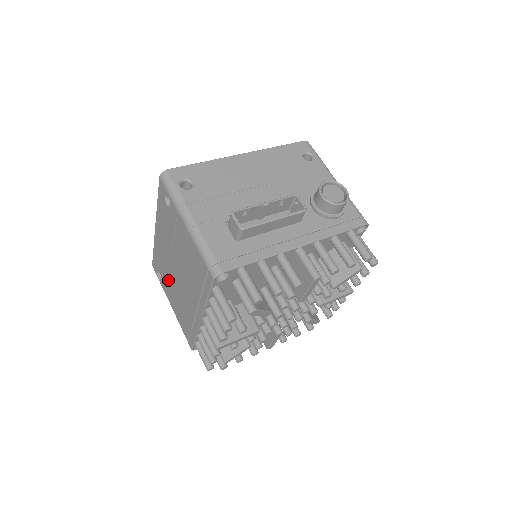
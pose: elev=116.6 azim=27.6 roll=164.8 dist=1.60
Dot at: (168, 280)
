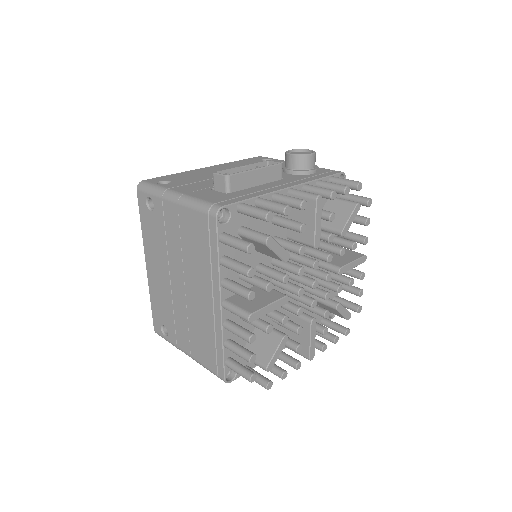
Dot at: (174, 317)
